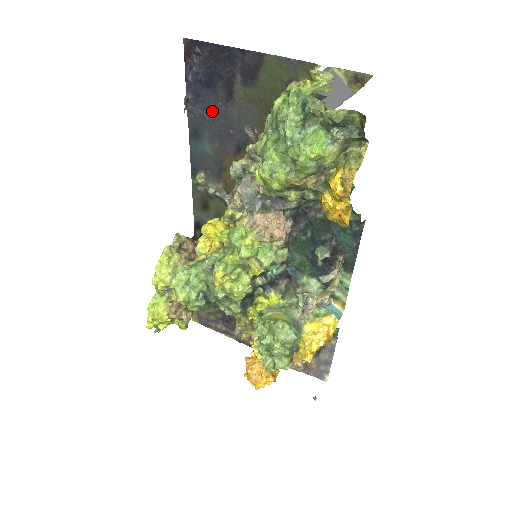
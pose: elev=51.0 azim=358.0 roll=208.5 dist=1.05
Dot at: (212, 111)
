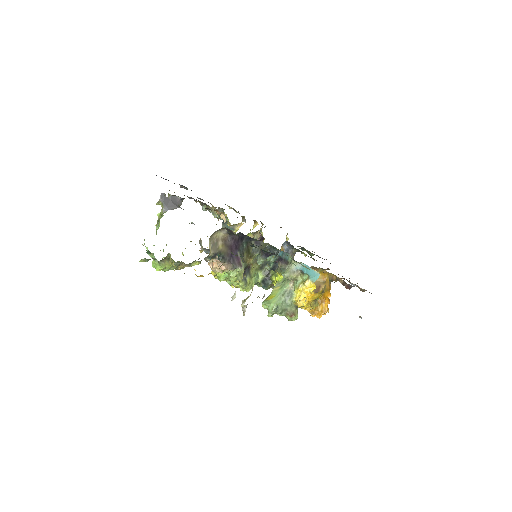
Dot at: occluded
